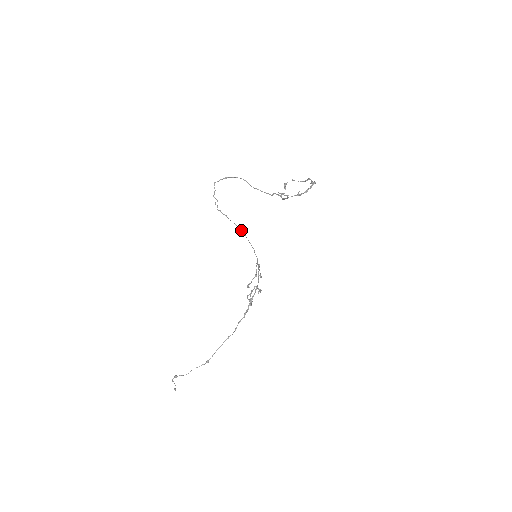
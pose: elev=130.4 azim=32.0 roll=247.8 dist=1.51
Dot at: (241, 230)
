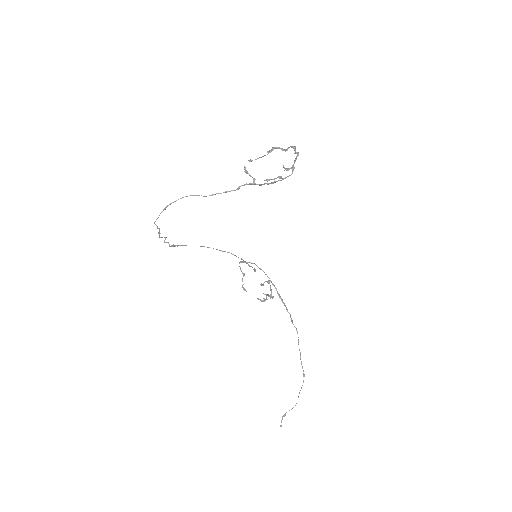
Dot at: (204, 246)
